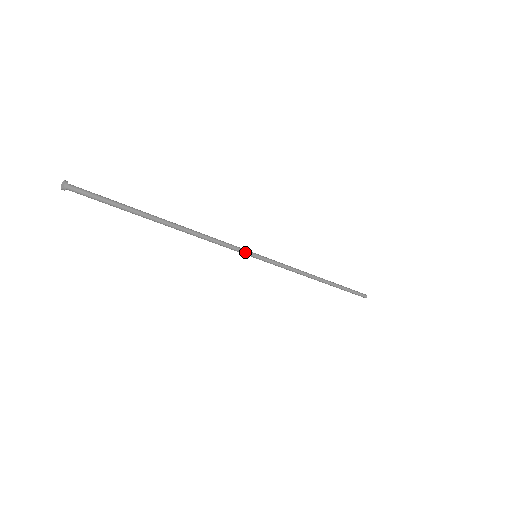
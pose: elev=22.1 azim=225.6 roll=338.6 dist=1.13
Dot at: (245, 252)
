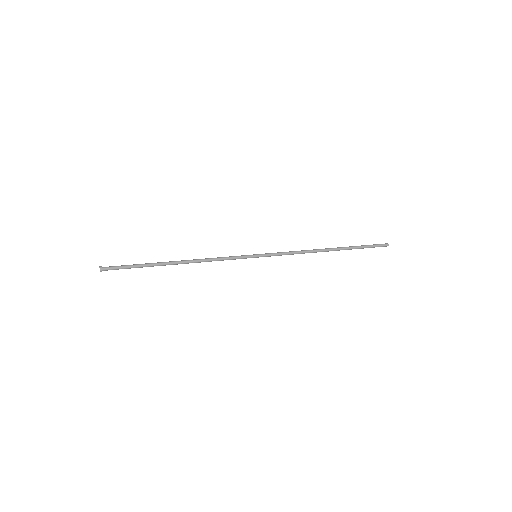
Dot at: (244, 257)
